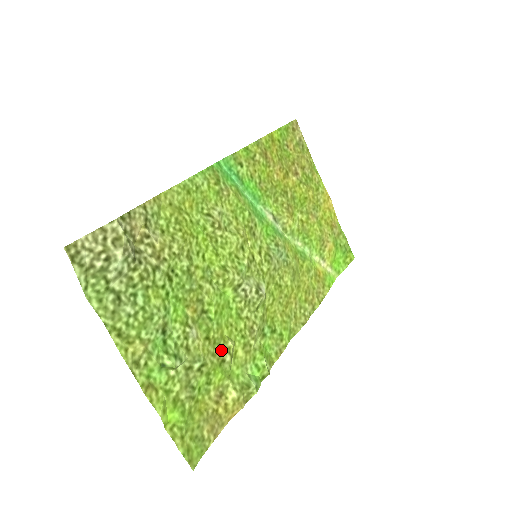
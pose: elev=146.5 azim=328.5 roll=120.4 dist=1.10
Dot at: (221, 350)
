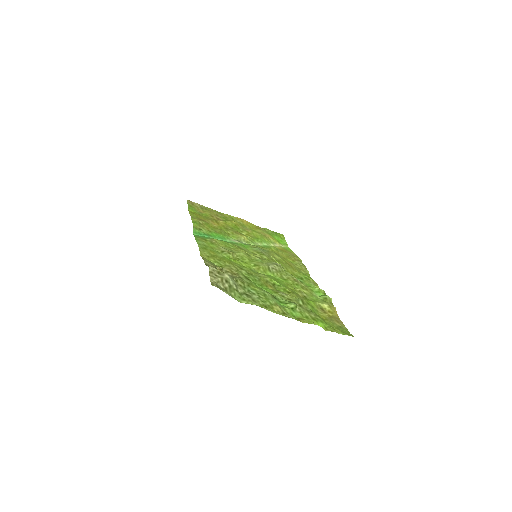
Dot at: (299, 294)
